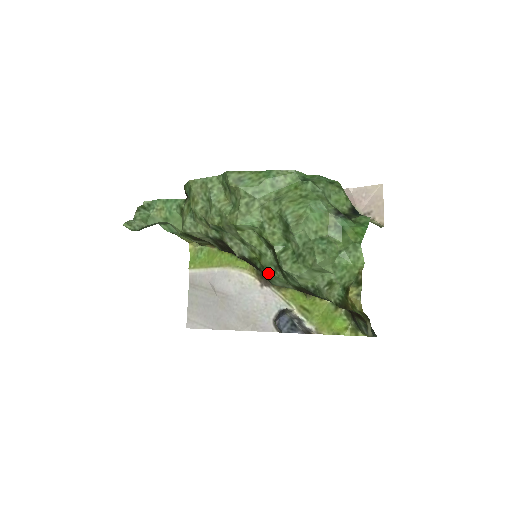
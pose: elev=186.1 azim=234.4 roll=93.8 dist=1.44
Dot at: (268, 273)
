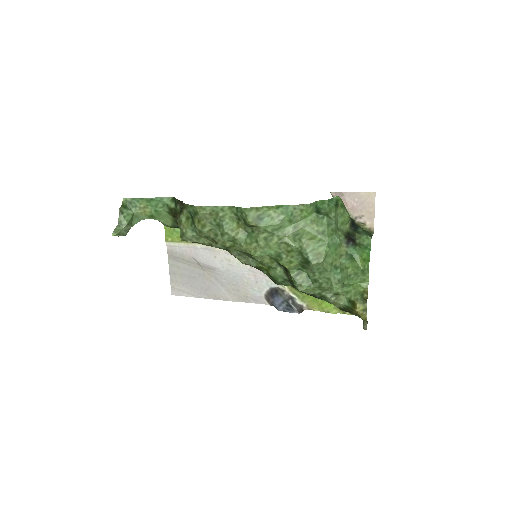
Dot at: (276, 281)
